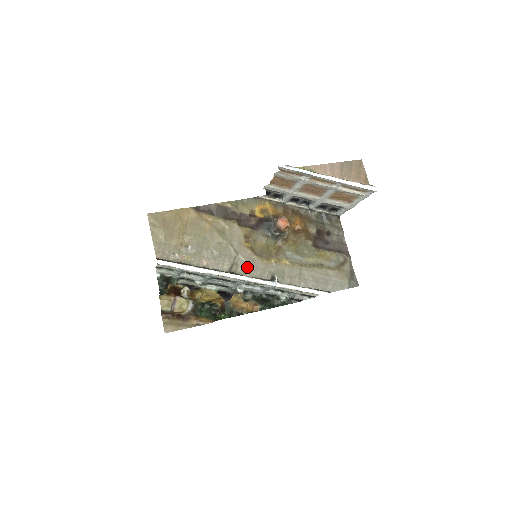
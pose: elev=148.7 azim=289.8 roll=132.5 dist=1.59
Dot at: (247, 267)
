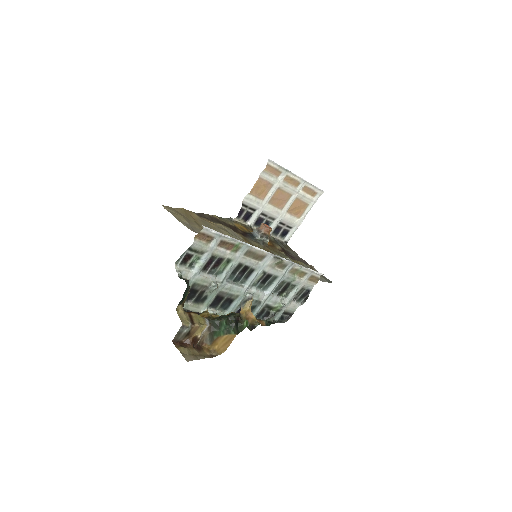
Dot at: occluded
